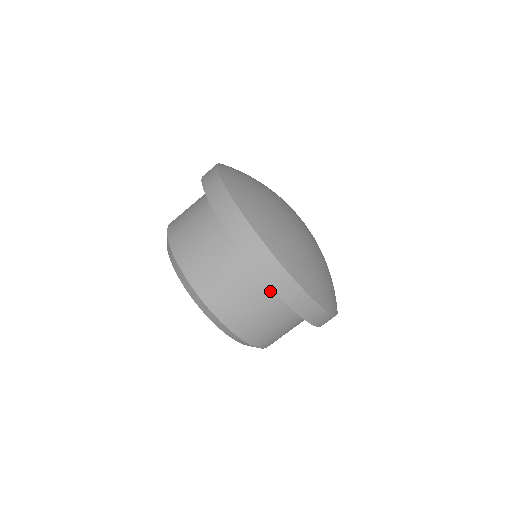
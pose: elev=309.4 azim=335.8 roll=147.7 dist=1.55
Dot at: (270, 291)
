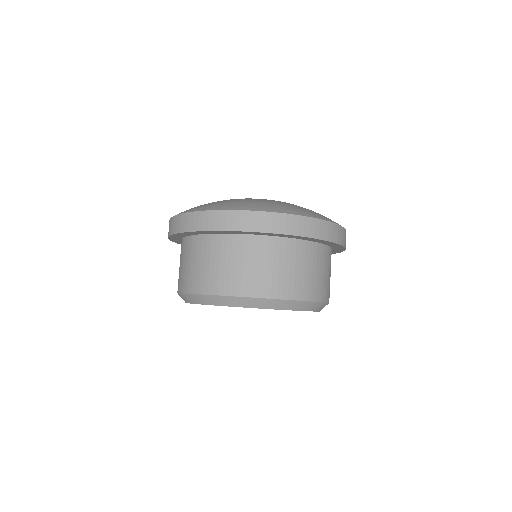
Dot at: (296, 245)
